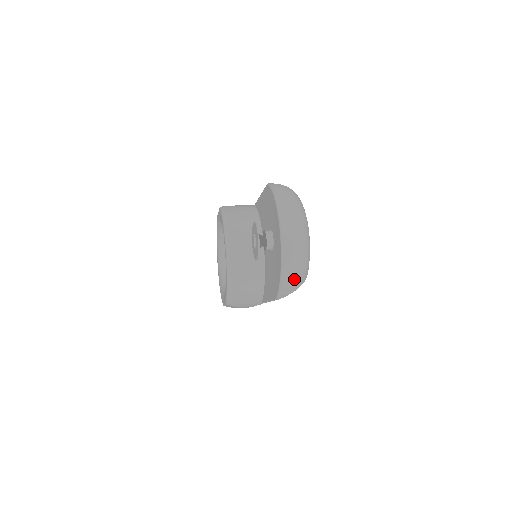
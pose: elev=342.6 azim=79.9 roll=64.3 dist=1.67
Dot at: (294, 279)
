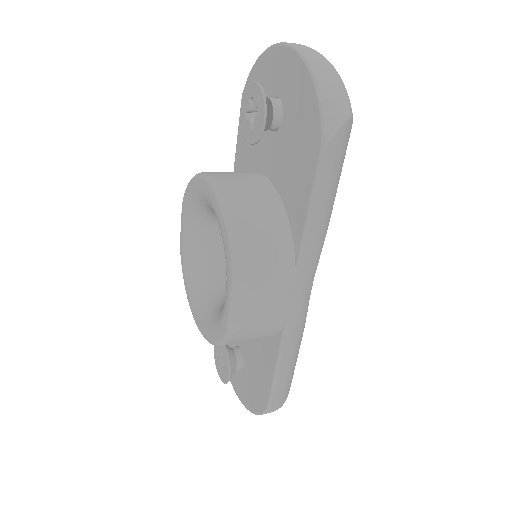
Dot at: (337, 90)
